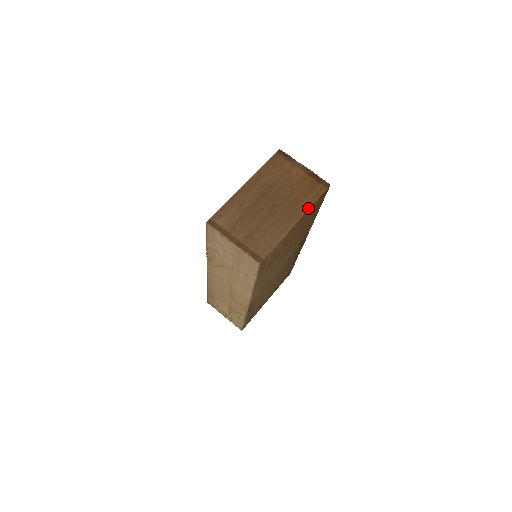
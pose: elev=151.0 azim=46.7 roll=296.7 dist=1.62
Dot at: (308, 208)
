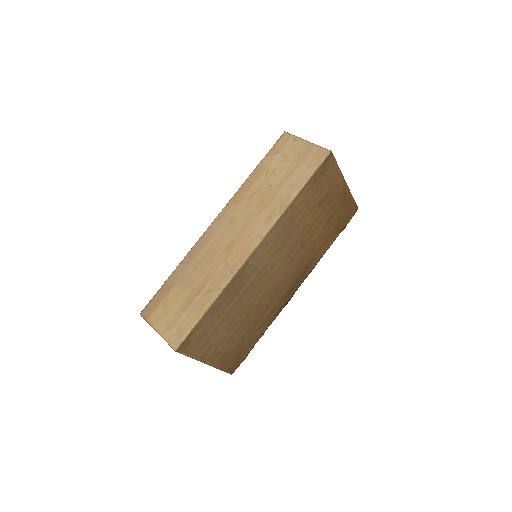
Dot at: (350, 192)
